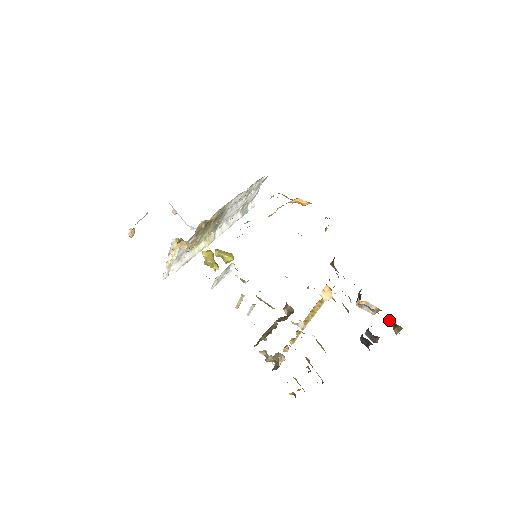
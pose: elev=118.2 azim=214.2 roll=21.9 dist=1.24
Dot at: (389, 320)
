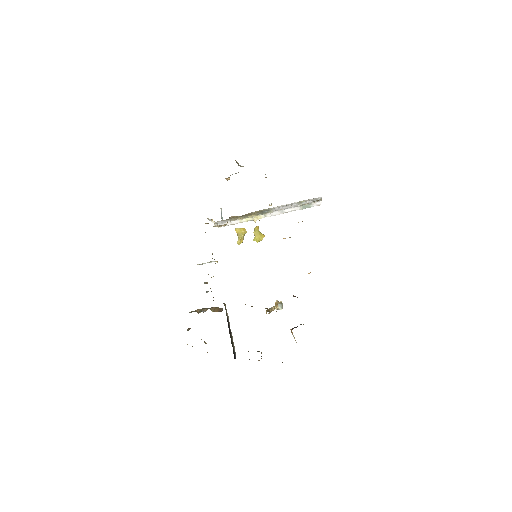
Dot at: occluded
